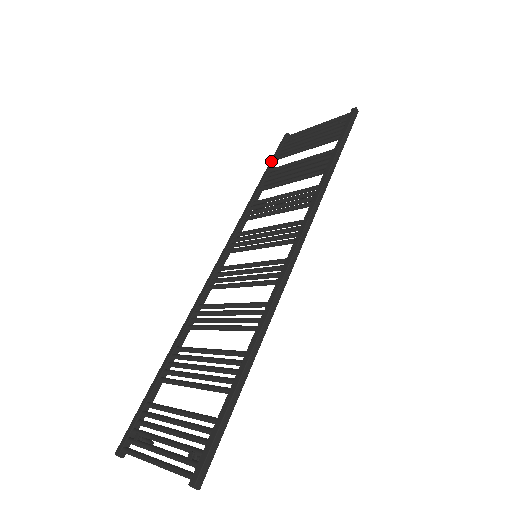
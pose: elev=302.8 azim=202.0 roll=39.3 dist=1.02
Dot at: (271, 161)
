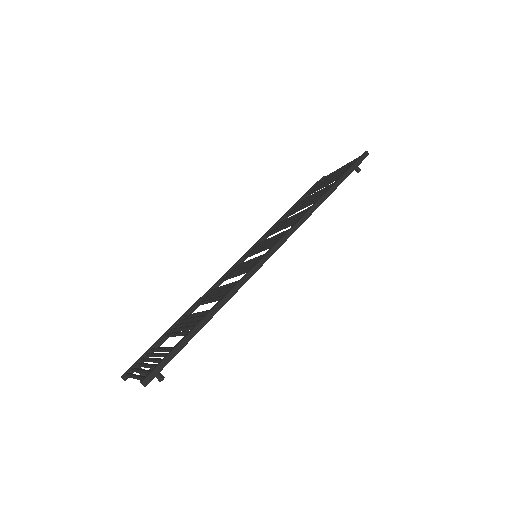
Dot at: (303, 196)
